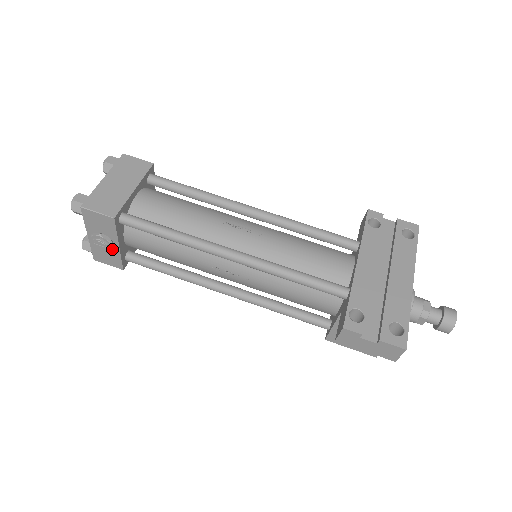
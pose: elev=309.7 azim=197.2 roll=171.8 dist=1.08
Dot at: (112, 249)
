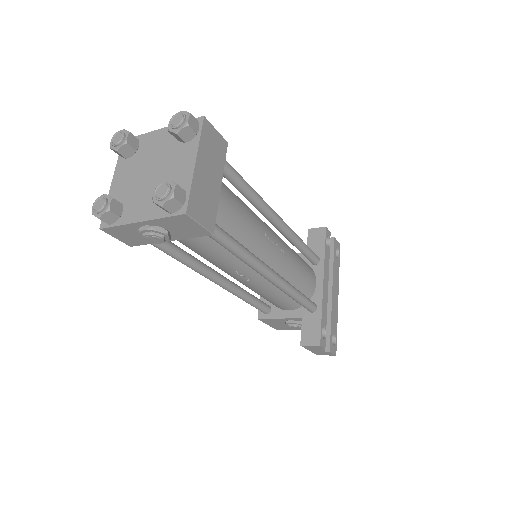
Dot at: (159, 242)
